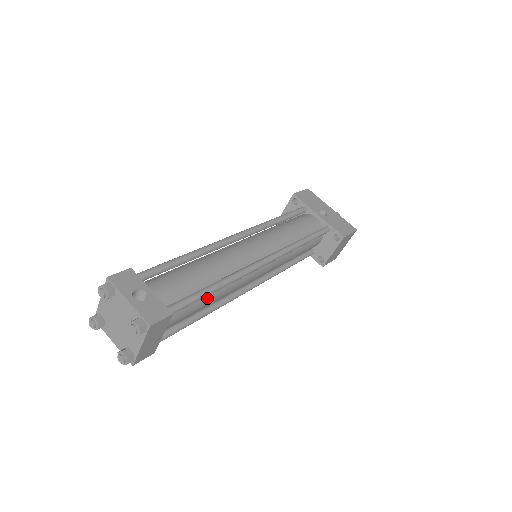
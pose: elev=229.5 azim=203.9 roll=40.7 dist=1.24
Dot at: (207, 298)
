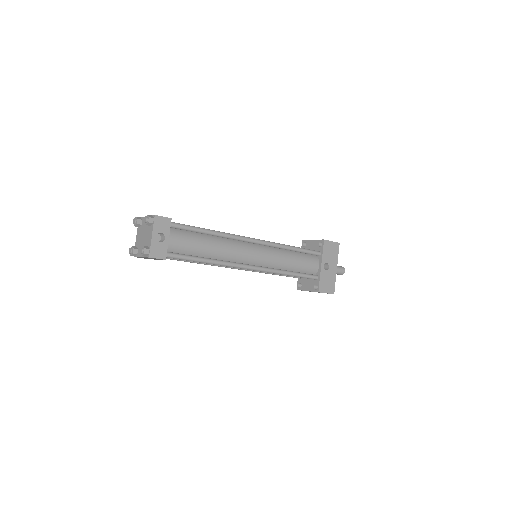
Dot at: occluded
